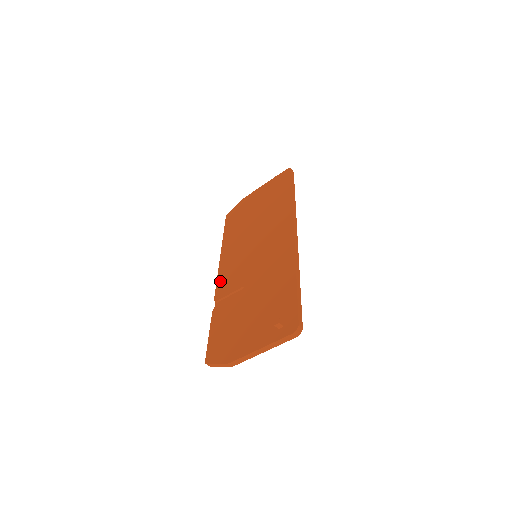
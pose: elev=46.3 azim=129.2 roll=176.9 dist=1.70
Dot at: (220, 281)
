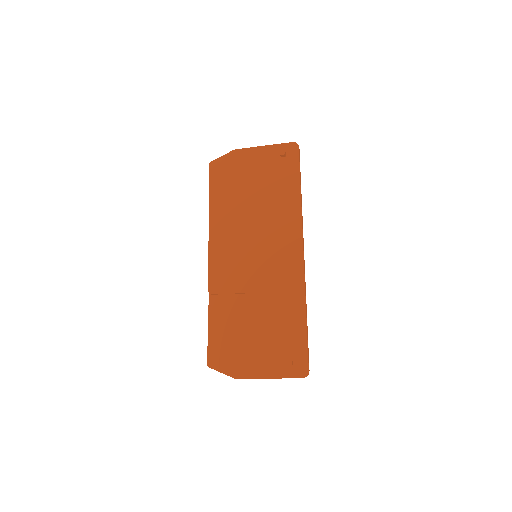
Dot at: (213, 269)
